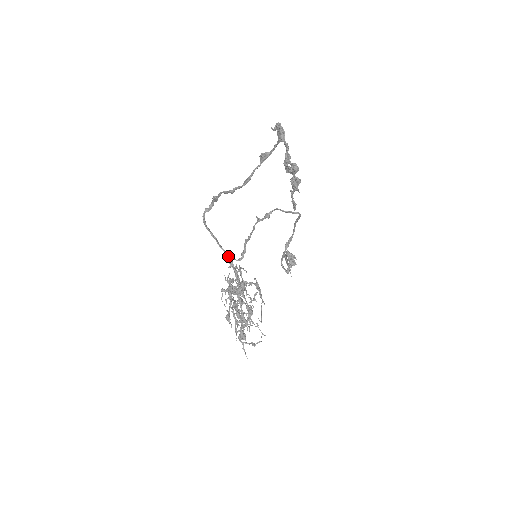
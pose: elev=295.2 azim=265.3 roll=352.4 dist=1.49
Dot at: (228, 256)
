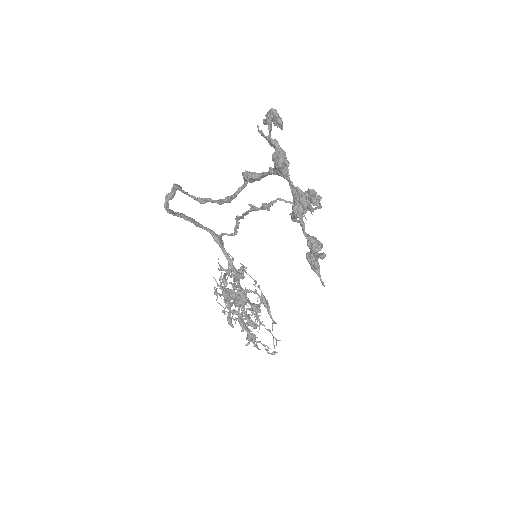
Dot at: (215, 240)
